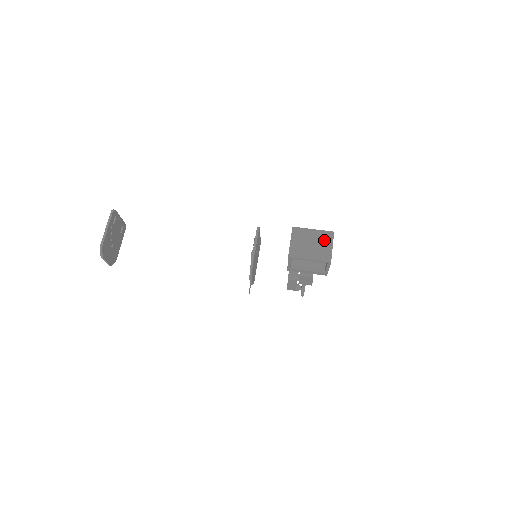
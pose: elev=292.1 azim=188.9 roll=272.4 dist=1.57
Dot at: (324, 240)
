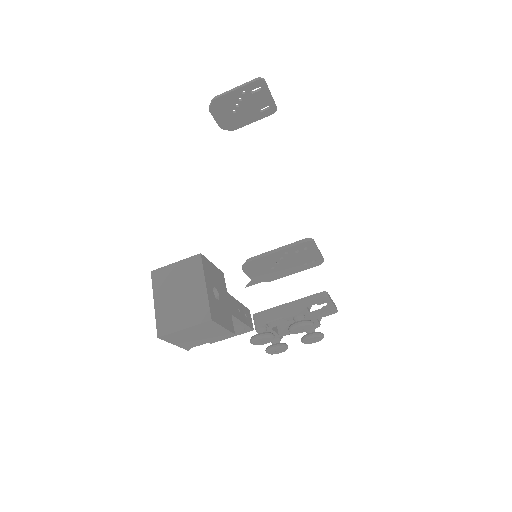
Dot at: (192, 310)
